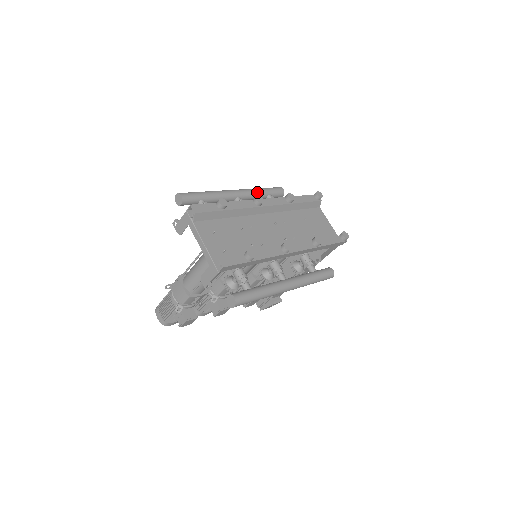
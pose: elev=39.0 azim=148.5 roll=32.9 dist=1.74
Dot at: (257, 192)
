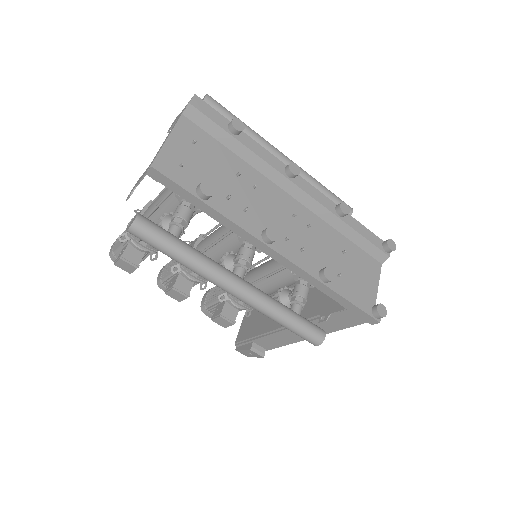
Dot at: (312, 181)
